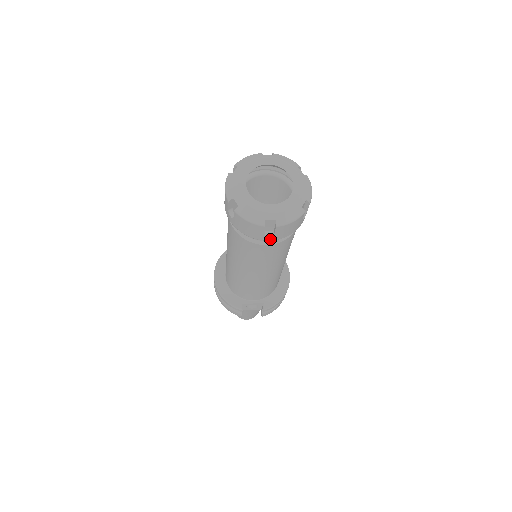
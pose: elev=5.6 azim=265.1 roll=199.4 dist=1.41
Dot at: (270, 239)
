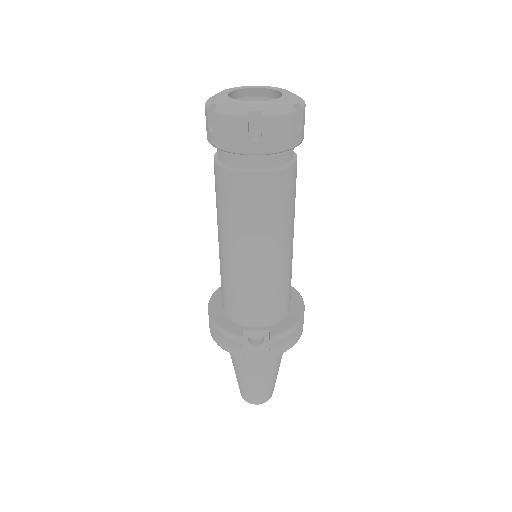
Dot at: (258, 150)
